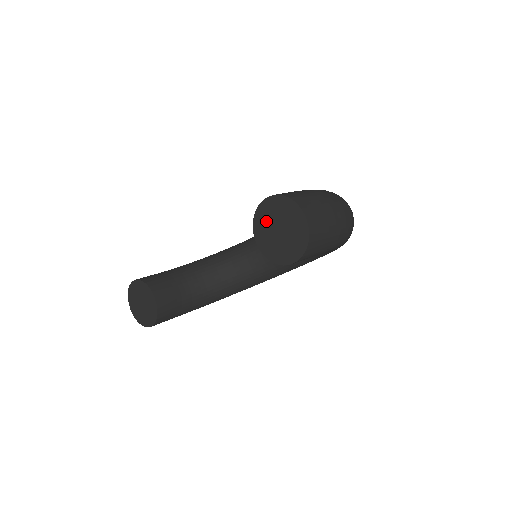
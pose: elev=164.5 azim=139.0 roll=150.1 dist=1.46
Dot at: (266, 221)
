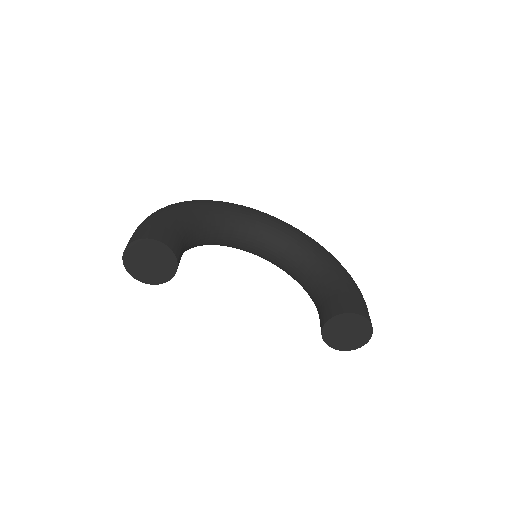
Dot at: (345, 323)
